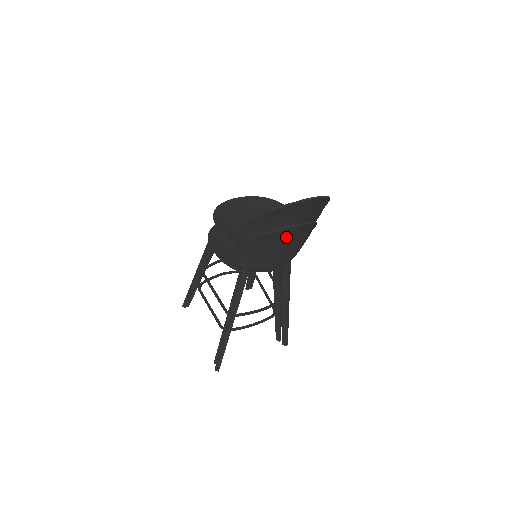
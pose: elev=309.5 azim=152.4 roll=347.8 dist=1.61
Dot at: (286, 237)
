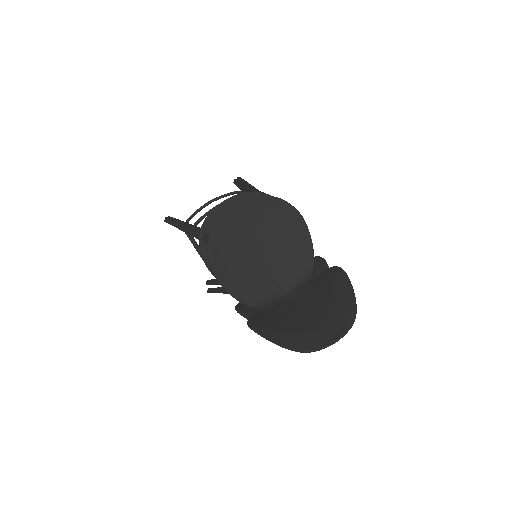
Dot at: occluded
